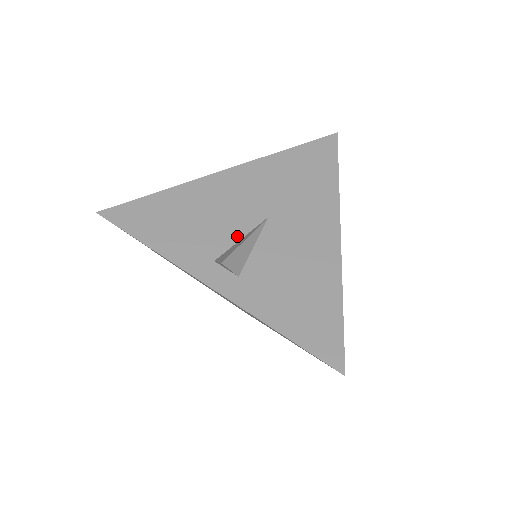
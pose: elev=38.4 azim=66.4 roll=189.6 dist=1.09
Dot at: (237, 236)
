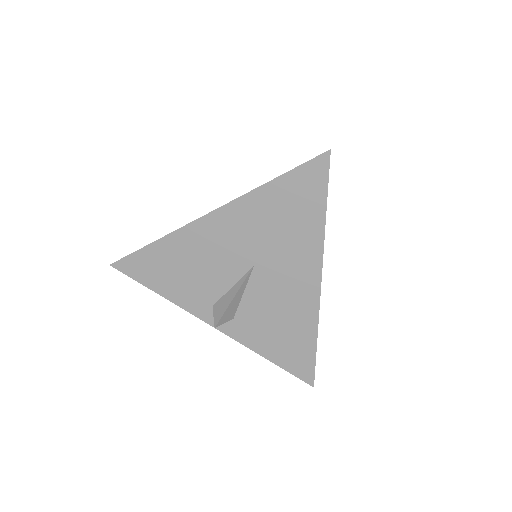
Dot at: (228, 284)
